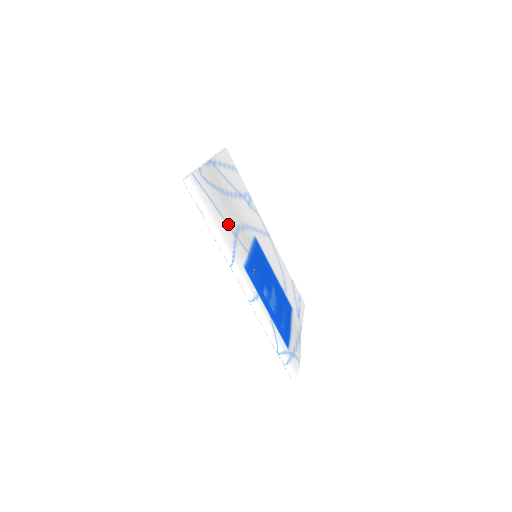
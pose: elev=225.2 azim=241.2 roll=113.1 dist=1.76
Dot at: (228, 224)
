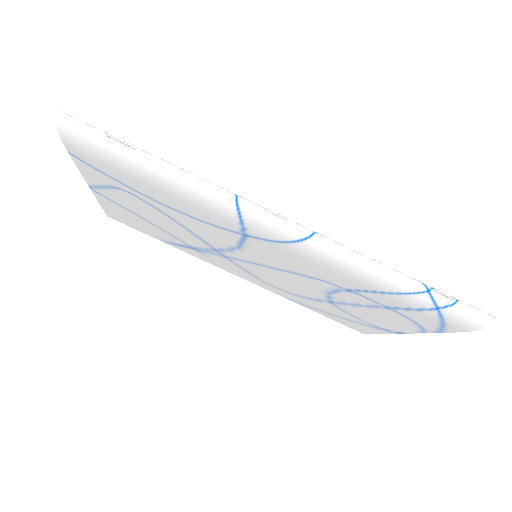
Dot at: occluded
